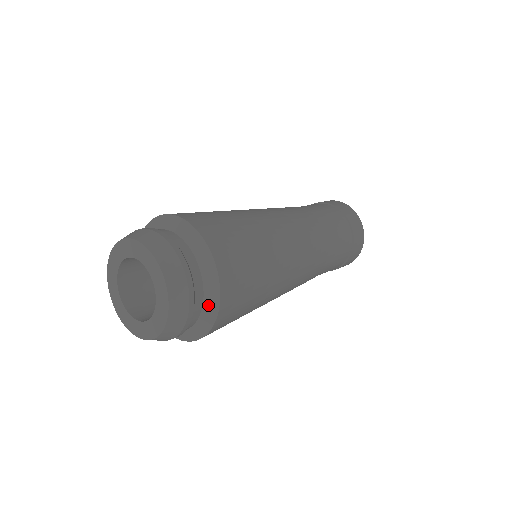
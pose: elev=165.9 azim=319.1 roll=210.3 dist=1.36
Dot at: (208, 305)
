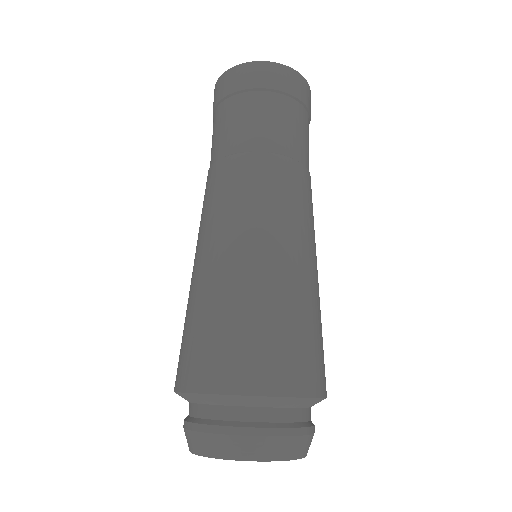
Dot at: (314, 404)
